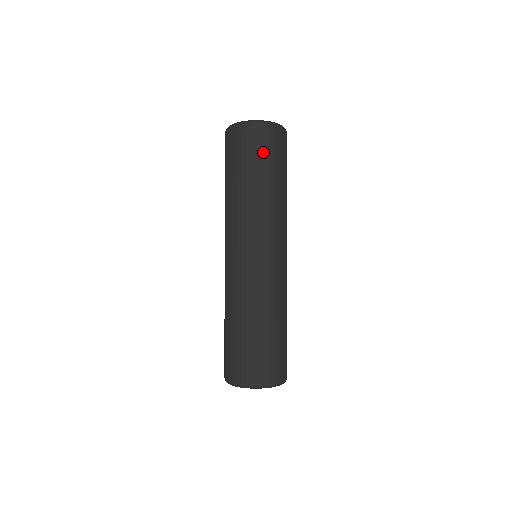
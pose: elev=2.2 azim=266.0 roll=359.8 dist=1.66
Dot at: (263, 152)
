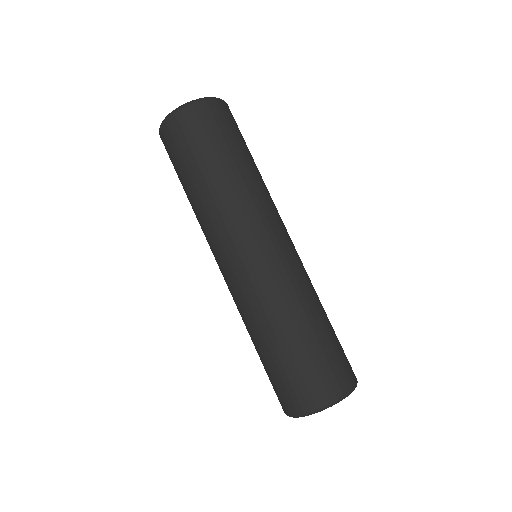
Dot at: (230, 129)
